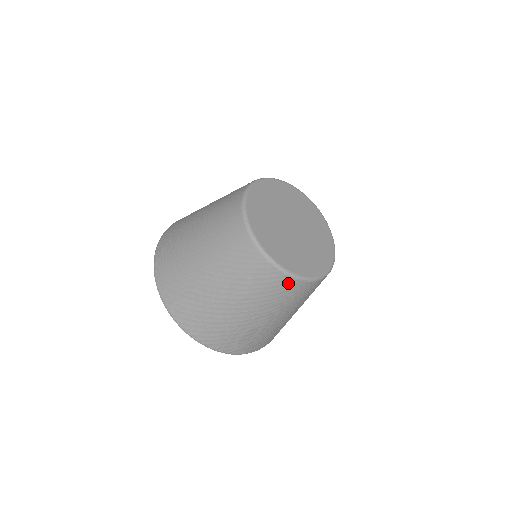
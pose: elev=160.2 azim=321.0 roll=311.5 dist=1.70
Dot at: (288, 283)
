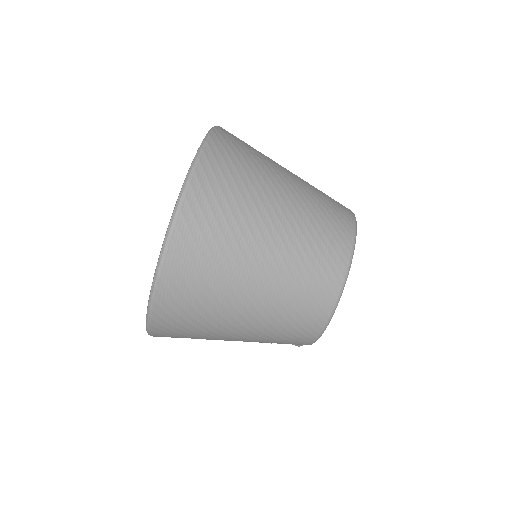
Dot at: (328, 296)
